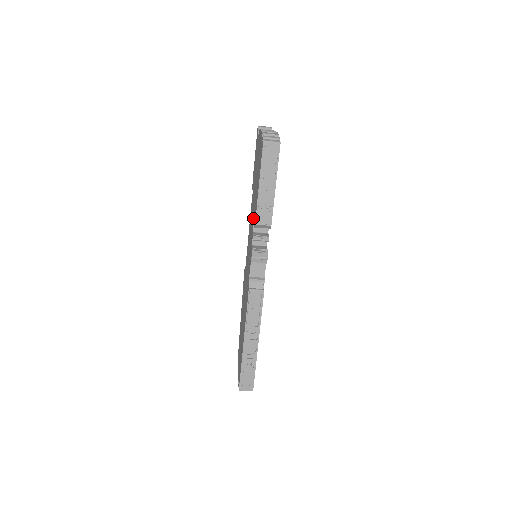
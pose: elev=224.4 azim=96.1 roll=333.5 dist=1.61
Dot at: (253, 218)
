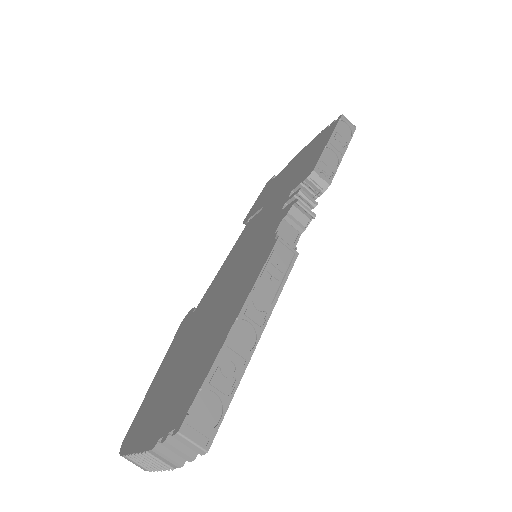
Dot at: (285, 194)
